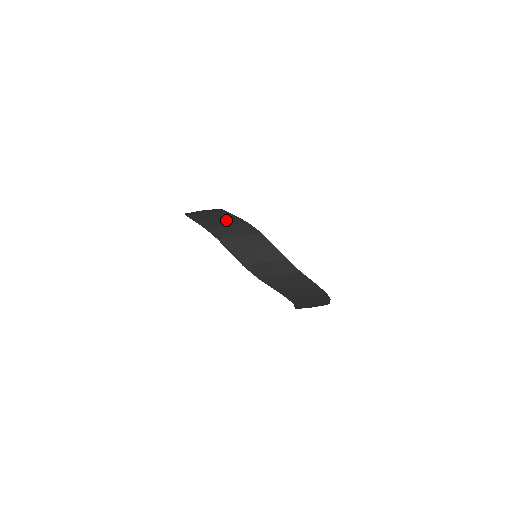
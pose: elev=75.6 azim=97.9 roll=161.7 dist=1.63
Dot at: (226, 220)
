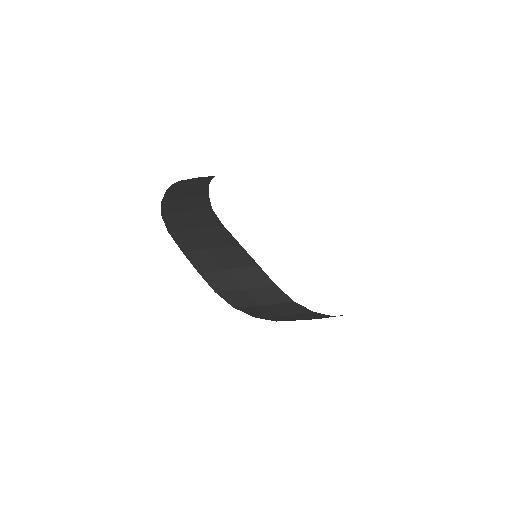
Dot at: (211, 237)
